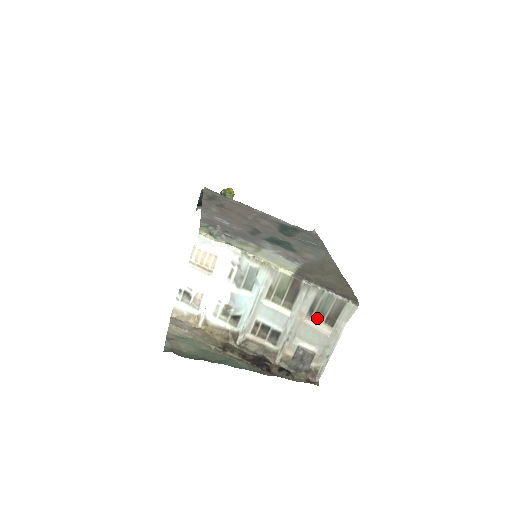
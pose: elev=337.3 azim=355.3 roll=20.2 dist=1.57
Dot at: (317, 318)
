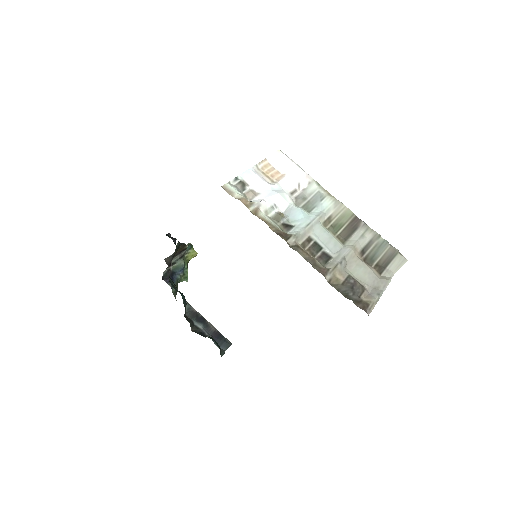
Dot at: (366, 262)
